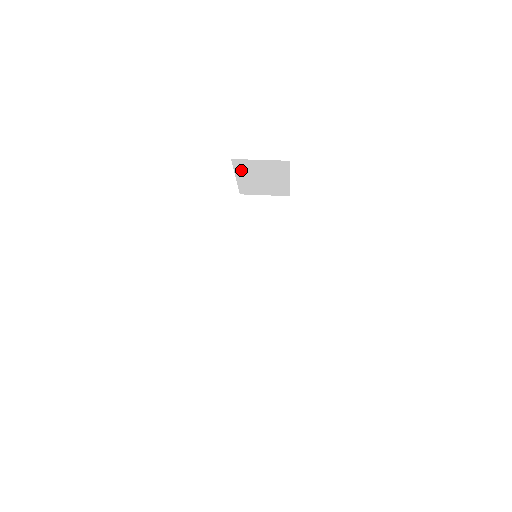
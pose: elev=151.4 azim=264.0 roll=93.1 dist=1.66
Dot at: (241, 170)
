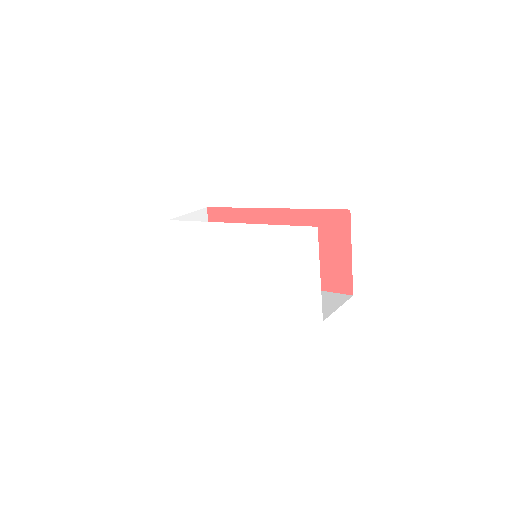
Dot at: occluded
